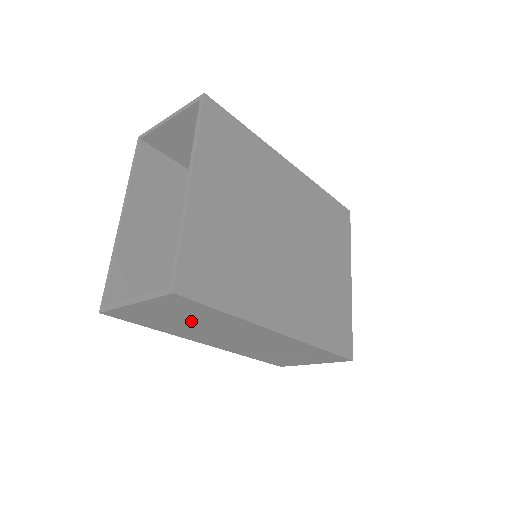
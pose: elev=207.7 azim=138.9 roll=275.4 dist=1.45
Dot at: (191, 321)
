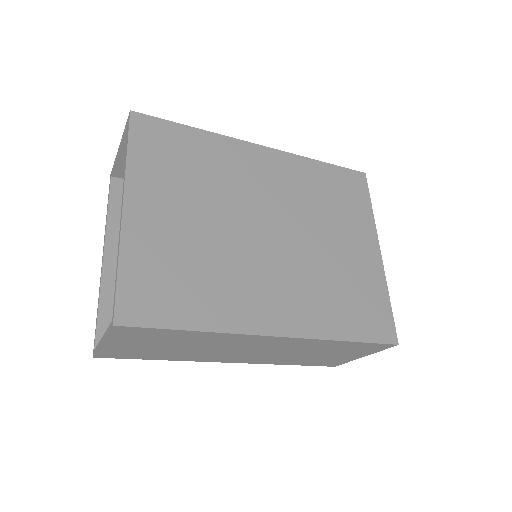
Dot at: (175, 345)
